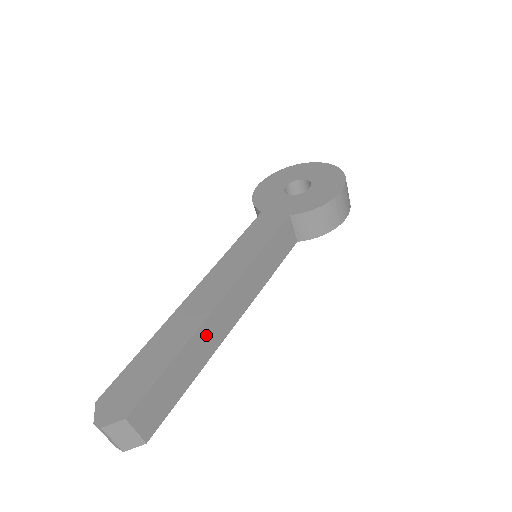
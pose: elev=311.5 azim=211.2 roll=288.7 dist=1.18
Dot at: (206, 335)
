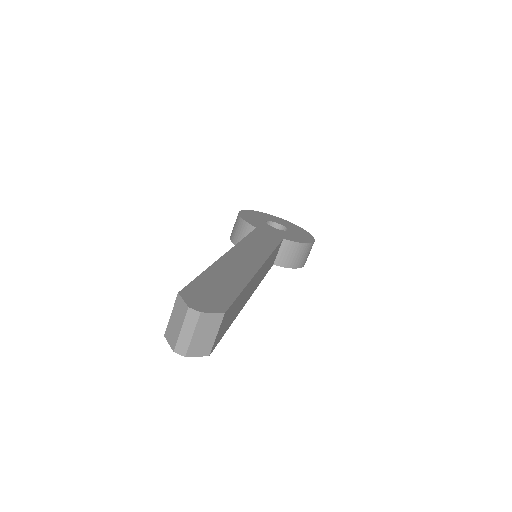
Dot at: (250, 287)
